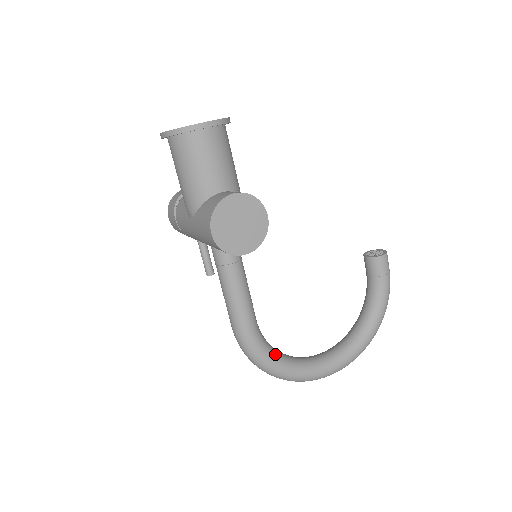
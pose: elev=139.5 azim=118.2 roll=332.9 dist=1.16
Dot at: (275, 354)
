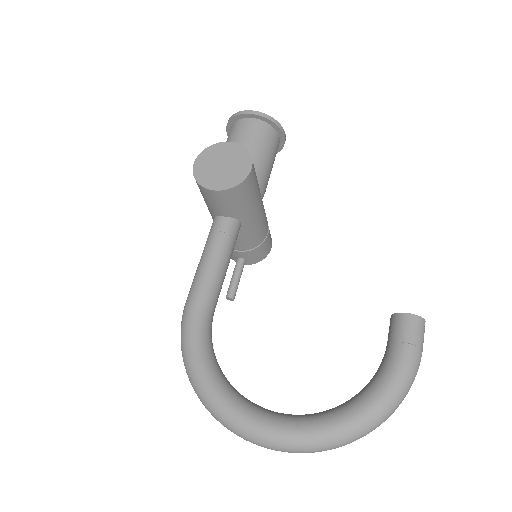
Dot at: (207, 353)
